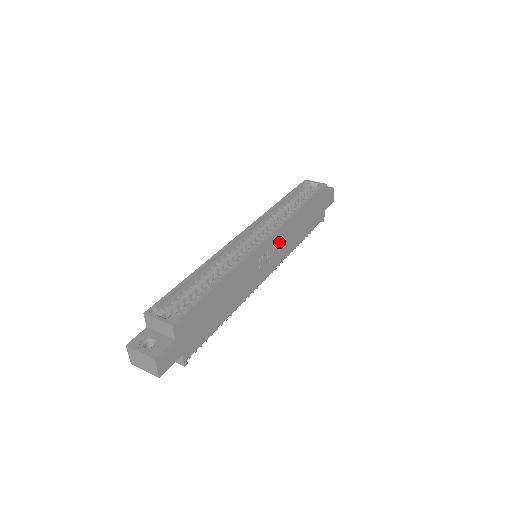
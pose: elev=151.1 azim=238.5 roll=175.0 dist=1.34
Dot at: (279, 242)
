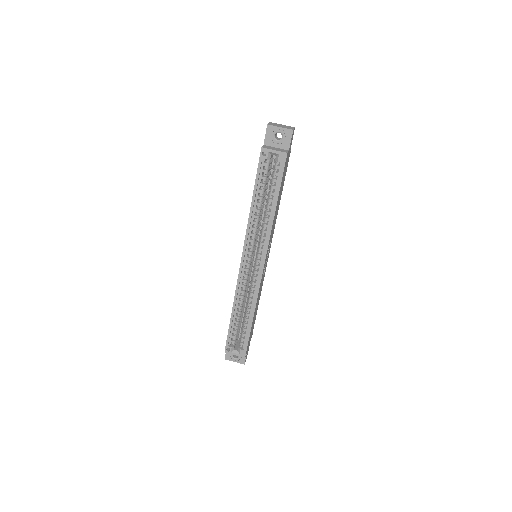
Dot at: (269, 244)
